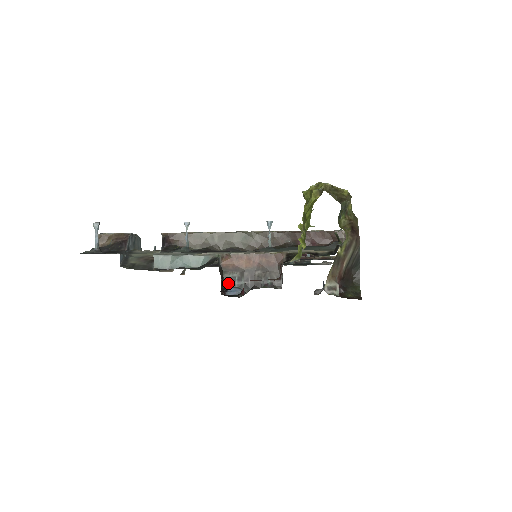
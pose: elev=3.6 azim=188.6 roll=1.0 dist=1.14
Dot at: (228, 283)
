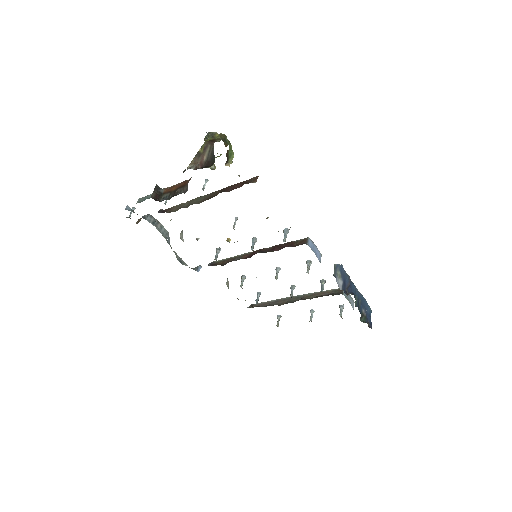
Dot at: (163, 200)
